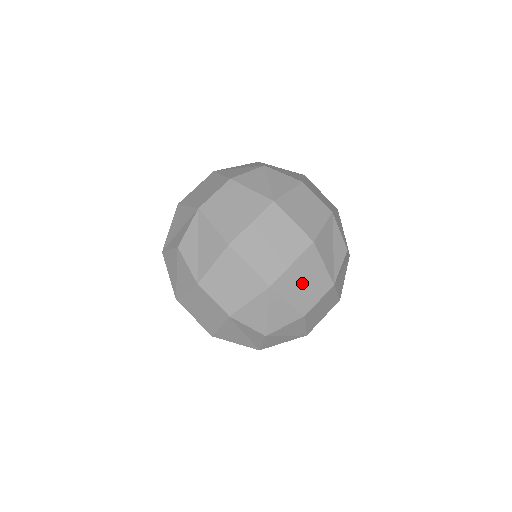
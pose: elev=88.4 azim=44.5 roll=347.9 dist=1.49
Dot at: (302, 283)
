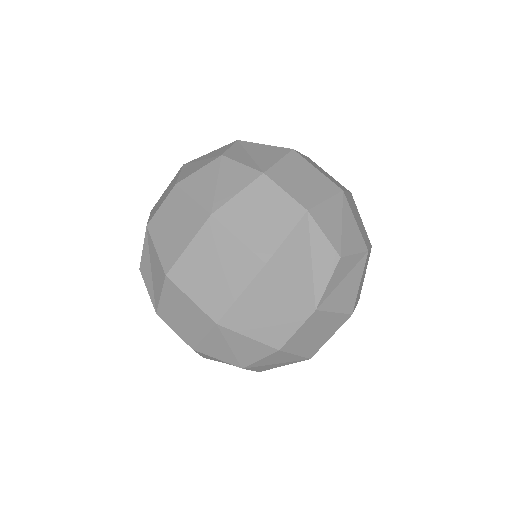
Dot at: (263, 314)
